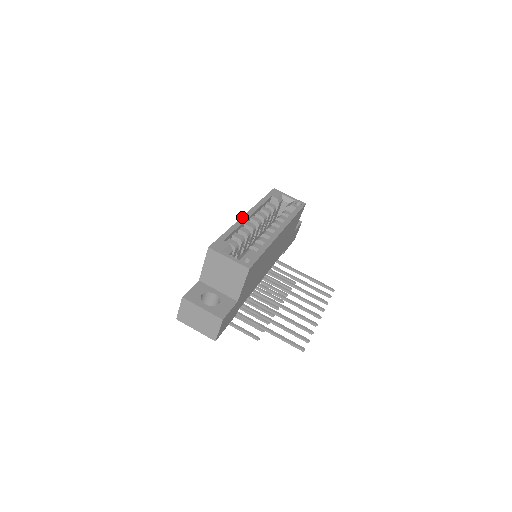
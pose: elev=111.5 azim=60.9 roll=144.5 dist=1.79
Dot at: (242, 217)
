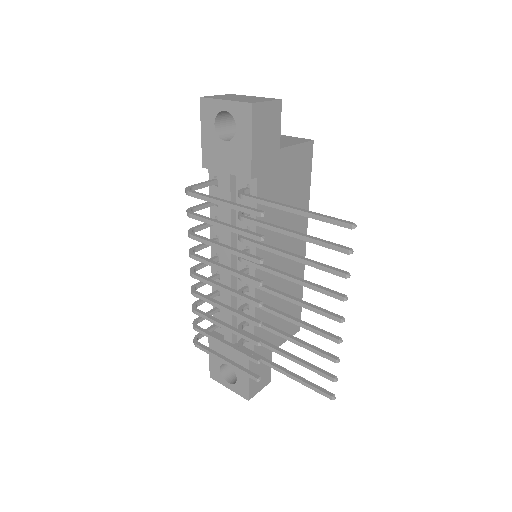
Dot at: occluded
